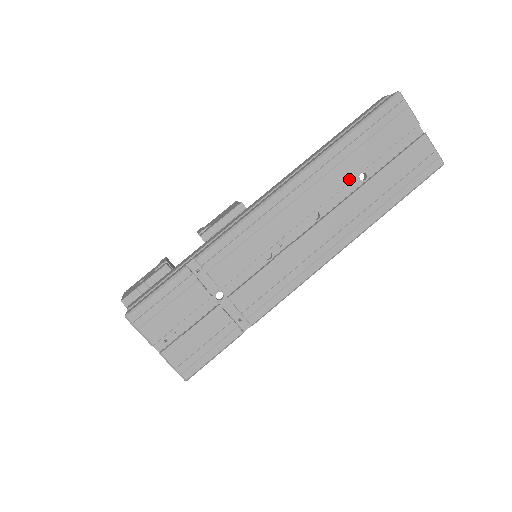
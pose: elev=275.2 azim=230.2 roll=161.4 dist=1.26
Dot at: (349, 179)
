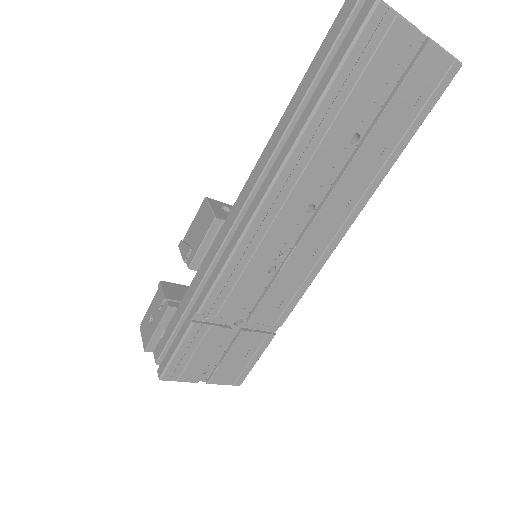
Dot at: (338, 154)
